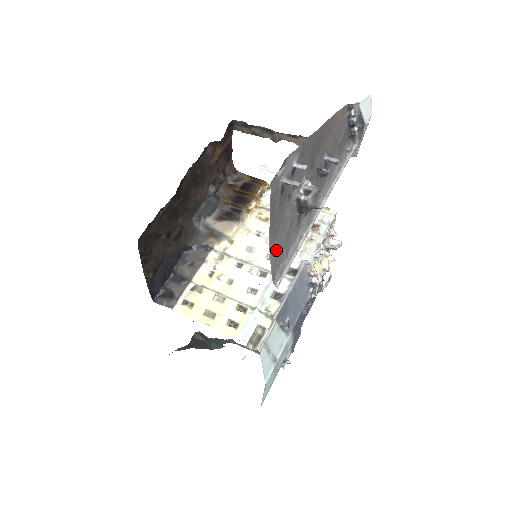
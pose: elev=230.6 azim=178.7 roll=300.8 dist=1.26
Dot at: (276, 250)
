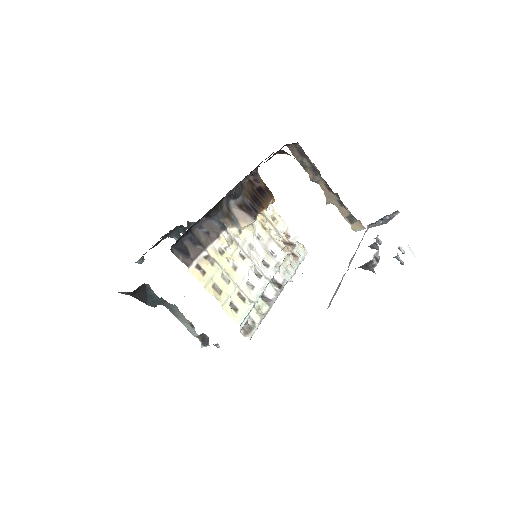
Dot at: occluded
